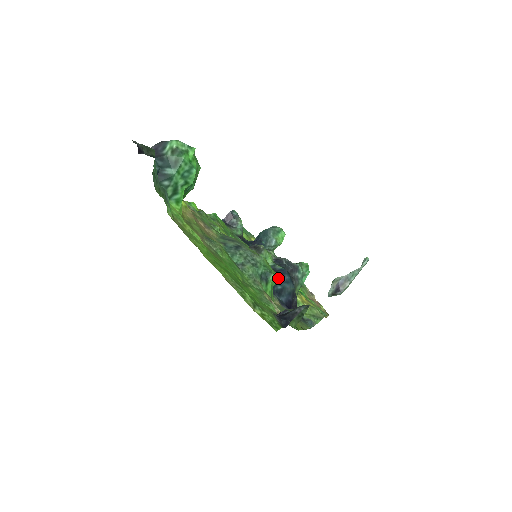
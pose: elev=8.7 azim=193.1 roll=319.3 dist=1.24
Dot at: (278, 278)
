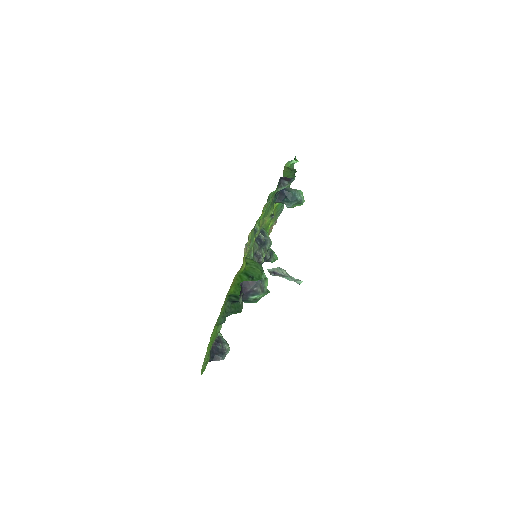
Dot at: occluded
